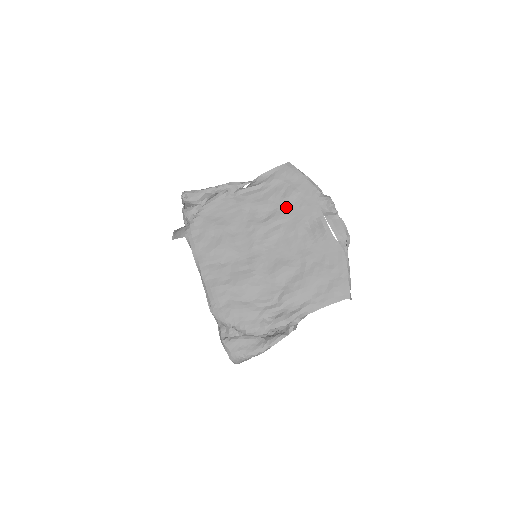
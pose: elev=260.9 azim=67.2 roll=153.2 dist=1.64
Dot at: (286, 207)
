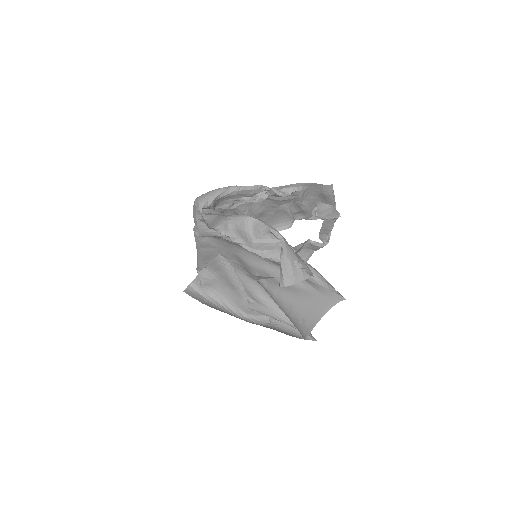
Dot at: occluded
